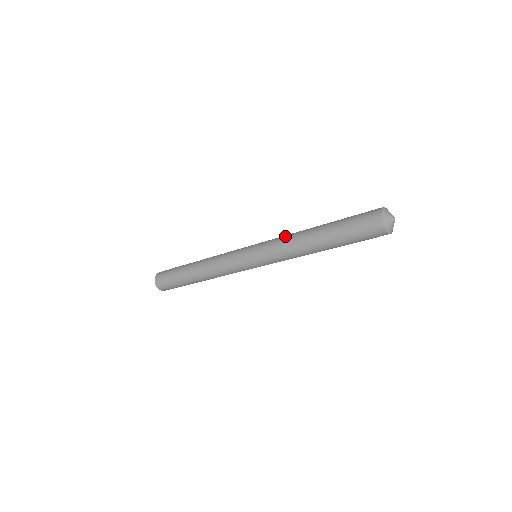
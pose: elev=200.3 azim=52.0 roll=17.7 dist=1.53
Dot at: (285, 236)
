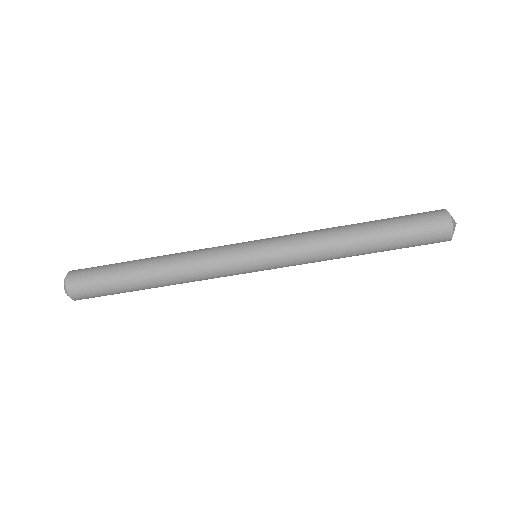
Dot at: (310, 231)
